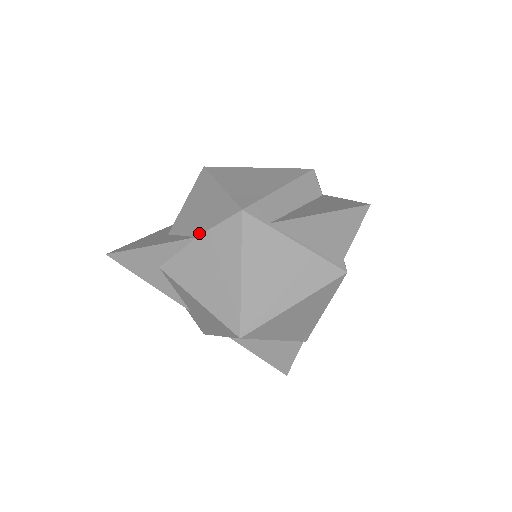
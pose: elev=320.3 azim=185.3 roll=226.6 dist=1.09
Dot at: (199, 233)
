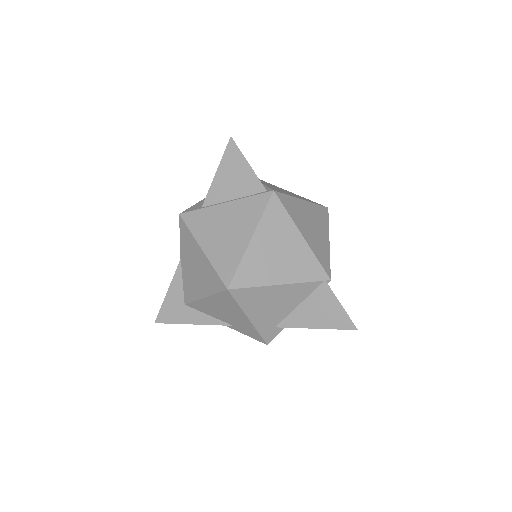
Dot at: (180, 256)
